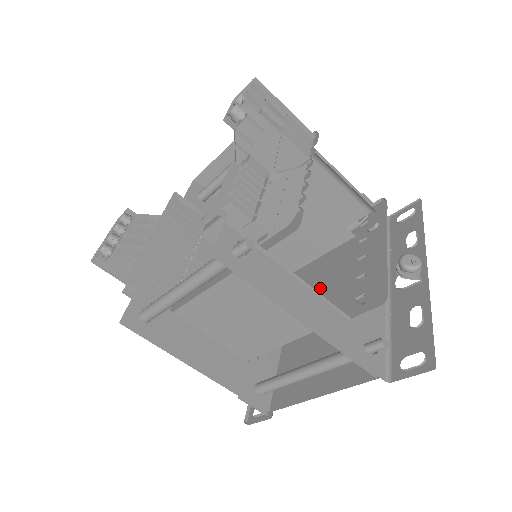
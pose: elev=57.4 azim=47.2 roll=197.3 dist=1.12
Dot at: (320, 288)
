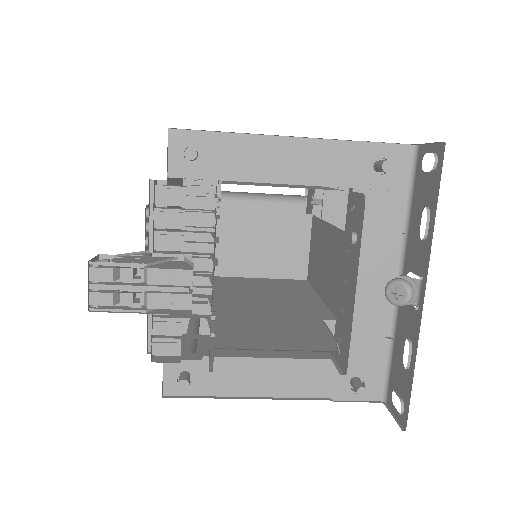
Dot at: (328, 279)
